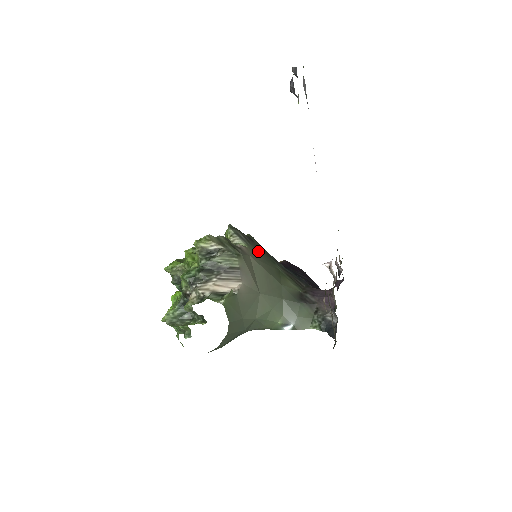
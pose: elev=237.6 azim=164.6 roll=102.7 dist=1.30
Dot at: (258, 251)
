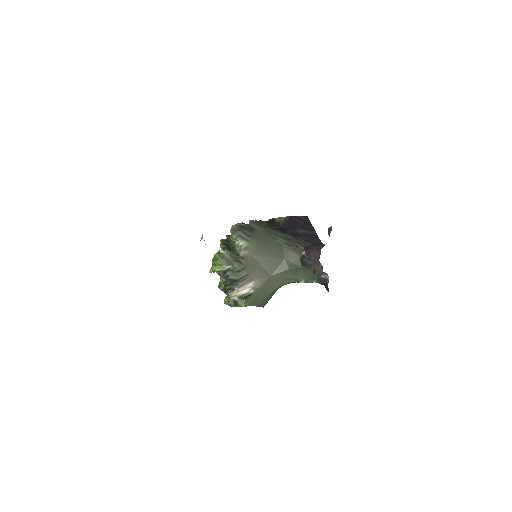
Dot at: (259, 240)
